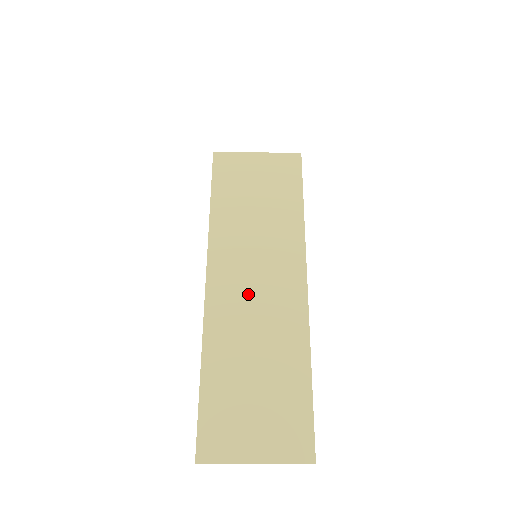
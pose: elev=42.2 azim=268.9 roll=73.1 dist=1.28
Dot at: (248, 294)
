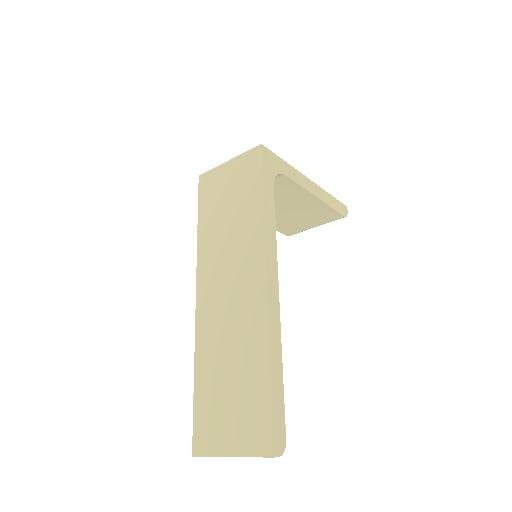
Dot at: (223, 302)
